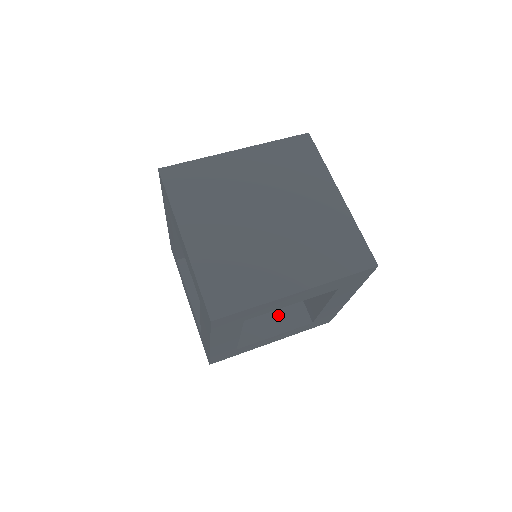
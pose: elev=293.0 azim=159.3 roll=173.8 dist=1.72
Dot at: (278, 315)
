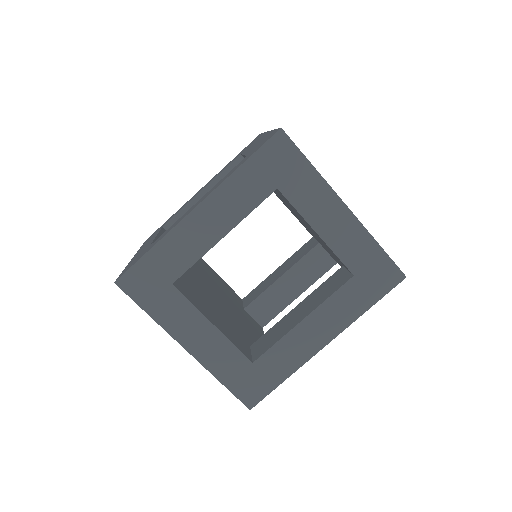
Dot at: (224, 324)
